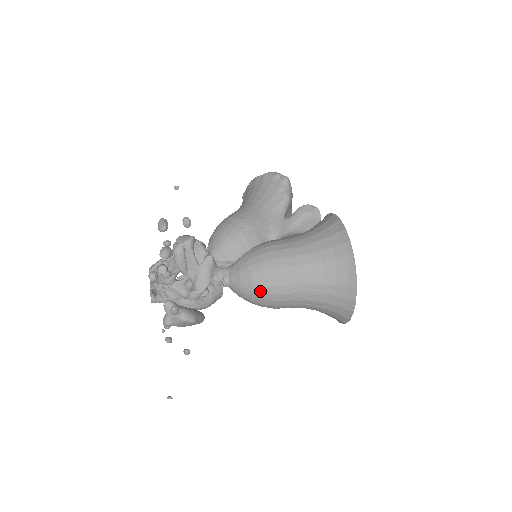
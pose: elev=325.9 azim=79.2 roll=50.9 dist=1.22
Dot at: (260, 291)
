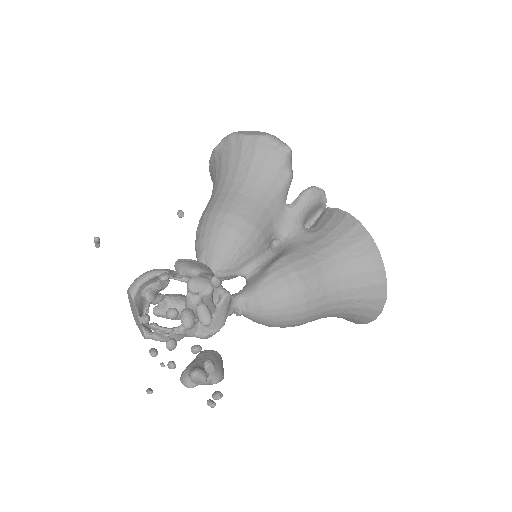
Dot at: (284, 324)
